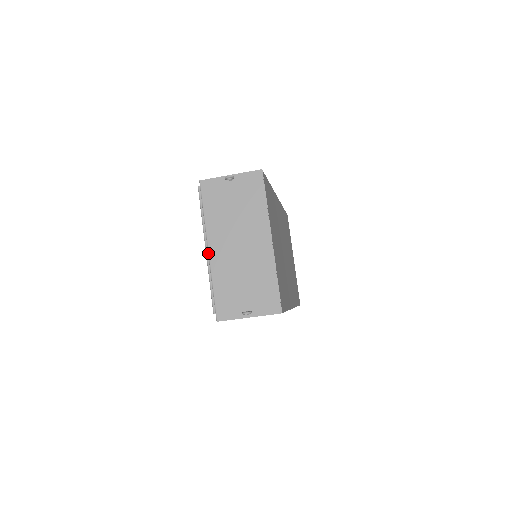
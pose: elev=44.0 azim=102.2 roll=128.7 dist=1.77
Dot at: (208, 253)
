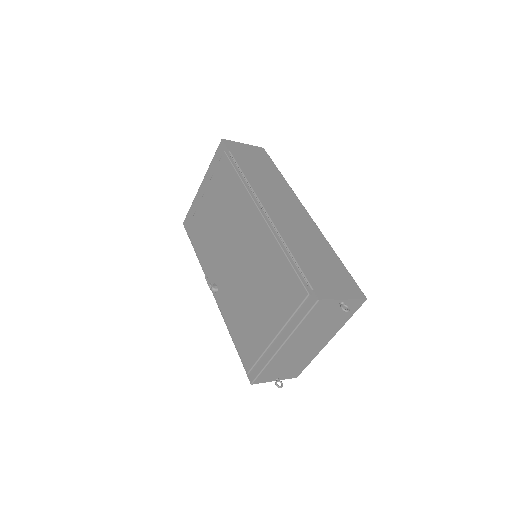
Dot at: (280, 348)
